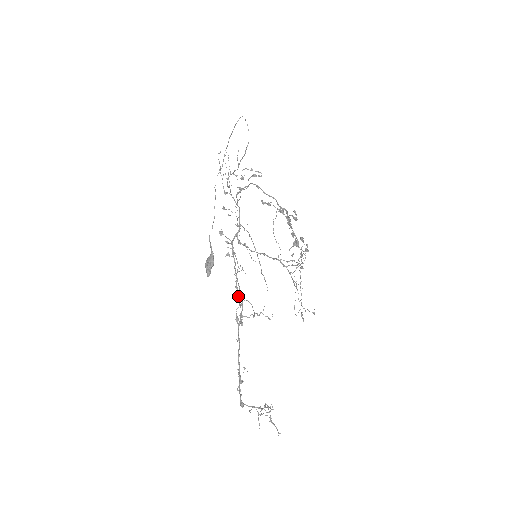
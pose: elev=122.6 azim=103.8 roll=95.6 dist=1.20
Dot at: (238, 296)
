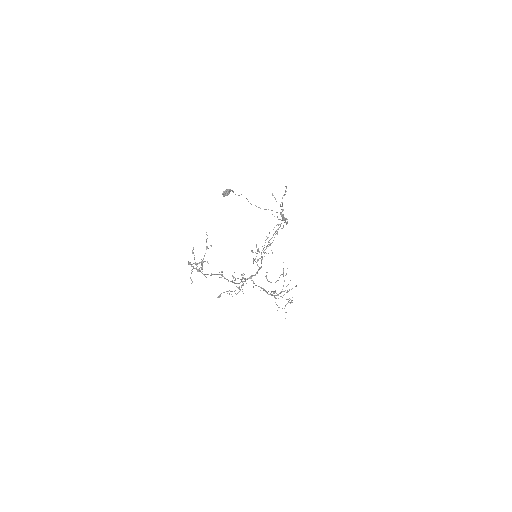
Dot at: (229, 290)
